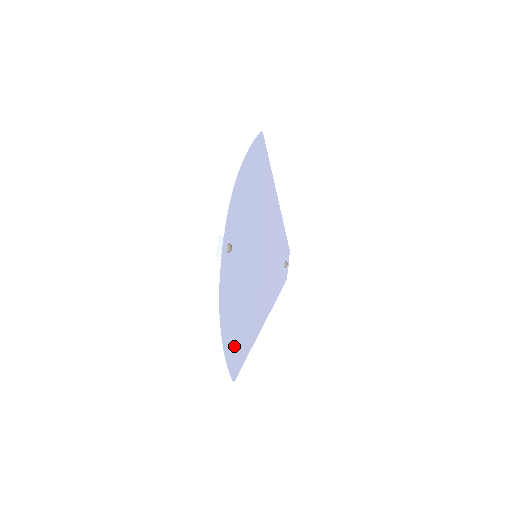
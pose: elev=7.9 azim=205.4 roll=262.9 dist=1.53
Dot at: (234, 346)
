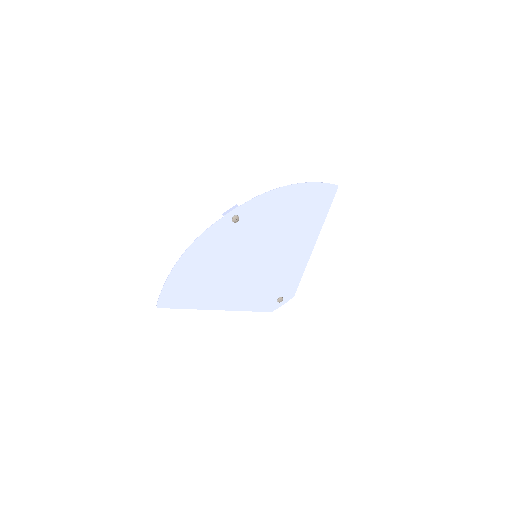
Dot at: (180, 285)
